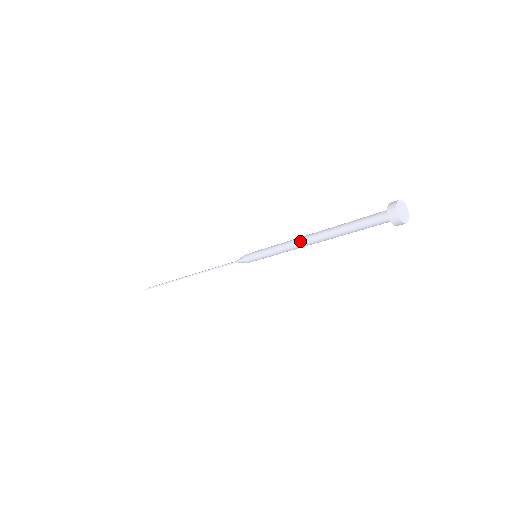
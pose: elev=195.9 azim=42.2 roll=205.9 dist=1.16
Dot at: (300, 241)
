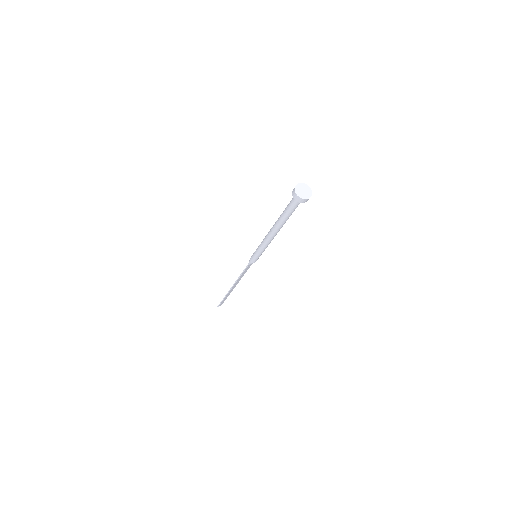
Dot at: (268, 235)
